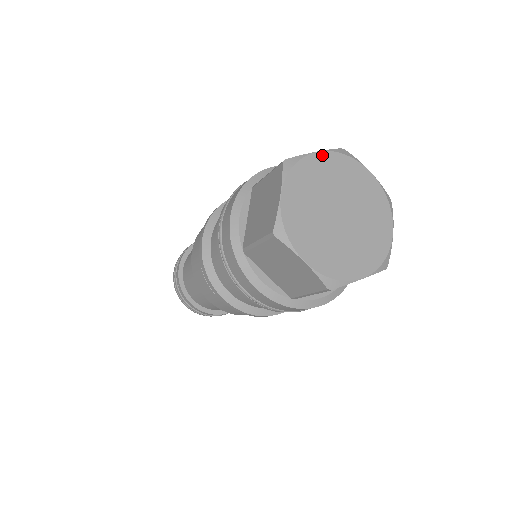
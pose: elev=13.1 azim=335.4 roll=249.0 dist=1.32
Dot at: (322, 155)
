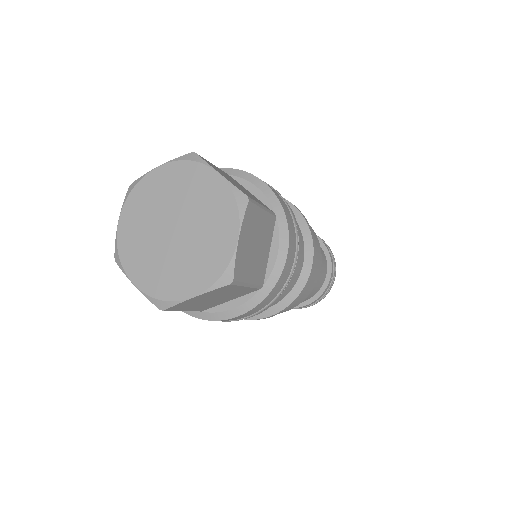
Dot at: (123, 218)
